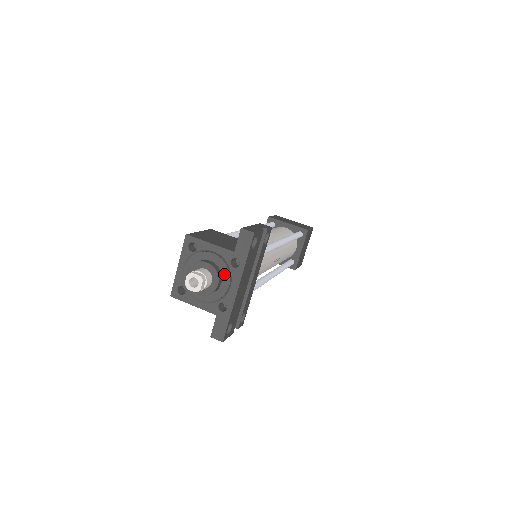
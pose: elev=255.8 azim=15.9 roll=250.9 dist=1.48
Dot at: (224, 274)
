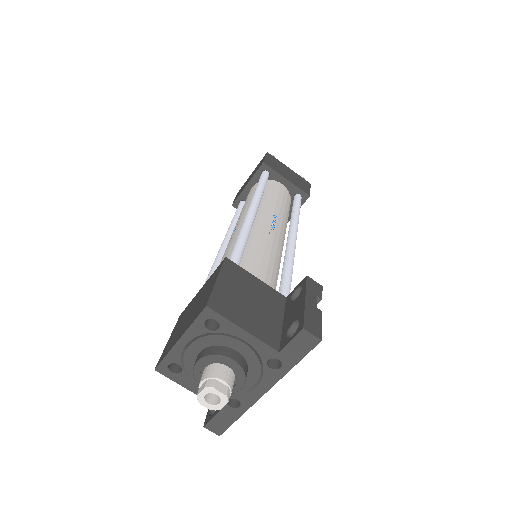
Dot at: (252, 371)
